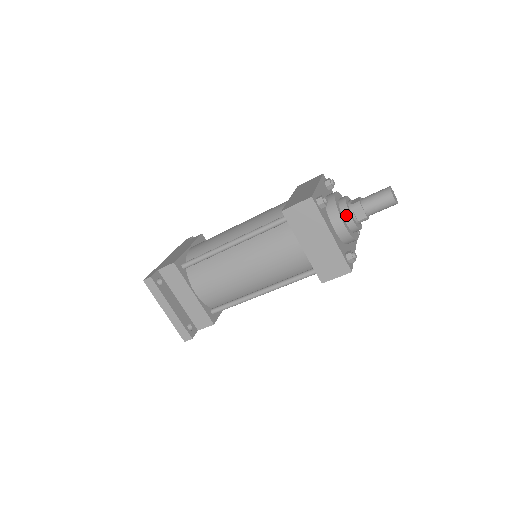
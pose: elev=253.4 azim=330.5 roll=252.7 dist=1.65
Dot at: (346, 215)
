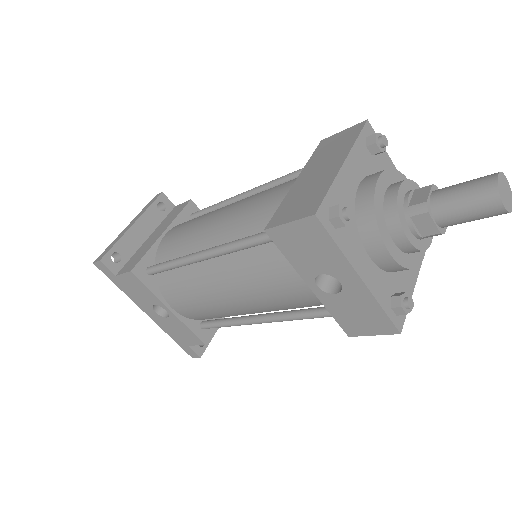
Dot at: (396, 183)
